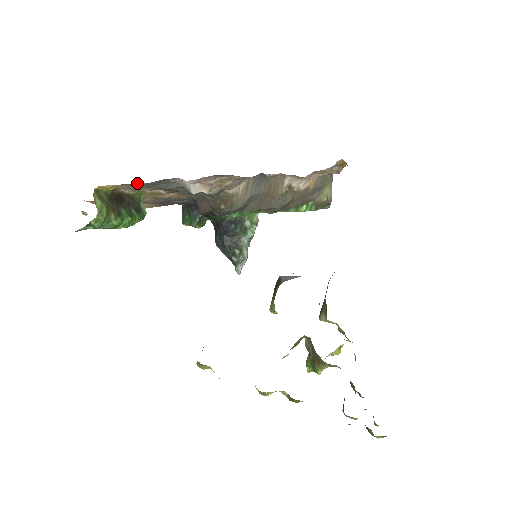
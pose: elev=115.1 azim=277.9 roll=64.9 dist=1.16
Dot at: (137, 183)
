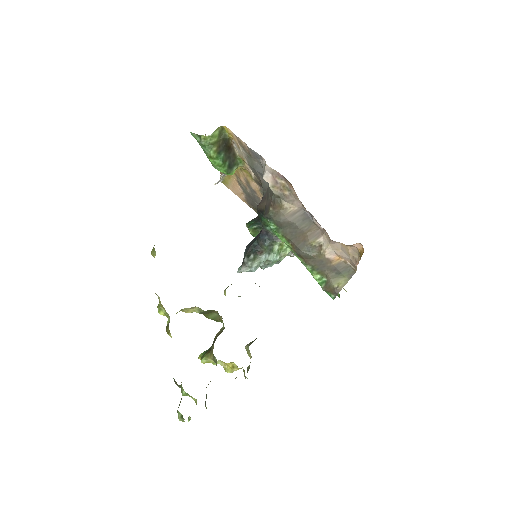
Dot at: (244, 143)
